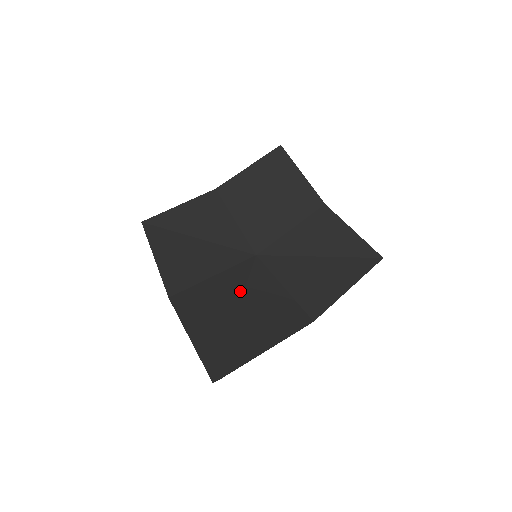
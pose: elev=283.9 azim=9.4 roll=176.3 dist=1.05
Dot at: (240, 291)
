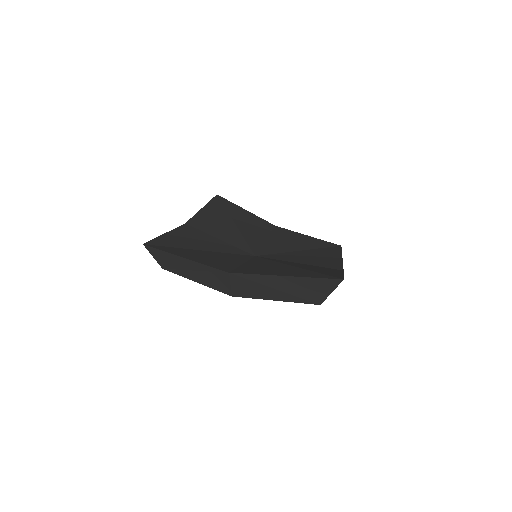
Dot at: (278, 263)
